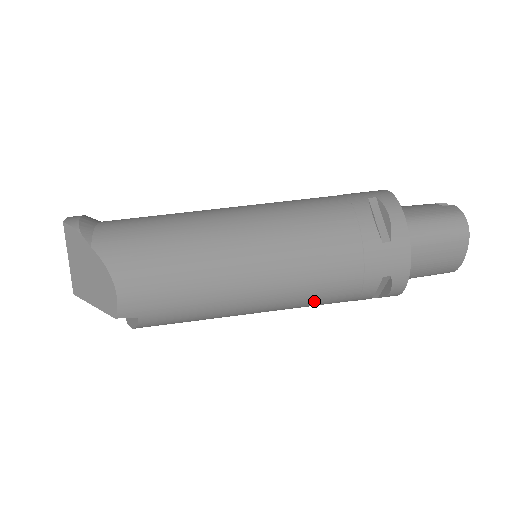
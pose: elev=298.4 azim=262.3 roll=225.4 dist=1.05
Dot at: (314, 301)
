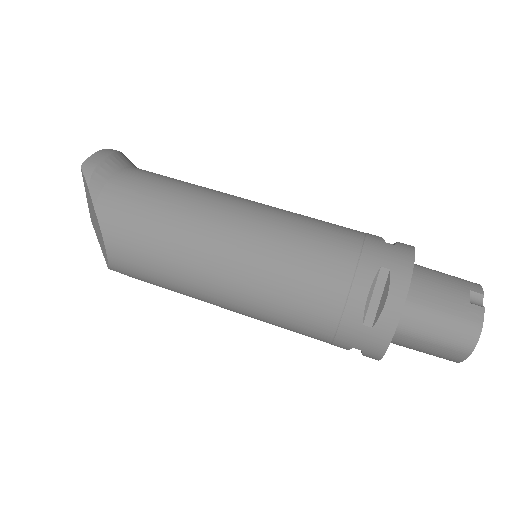
Dot at: occluded
